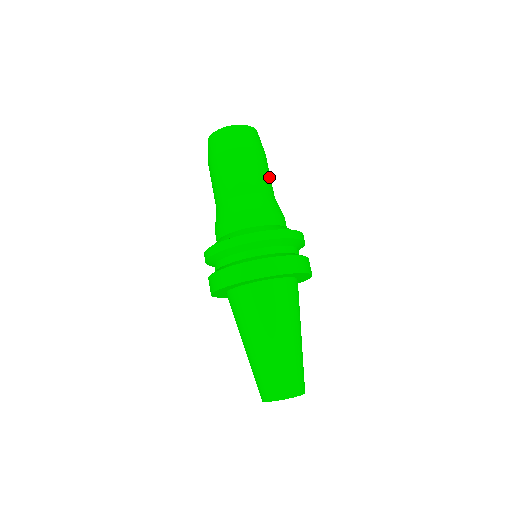
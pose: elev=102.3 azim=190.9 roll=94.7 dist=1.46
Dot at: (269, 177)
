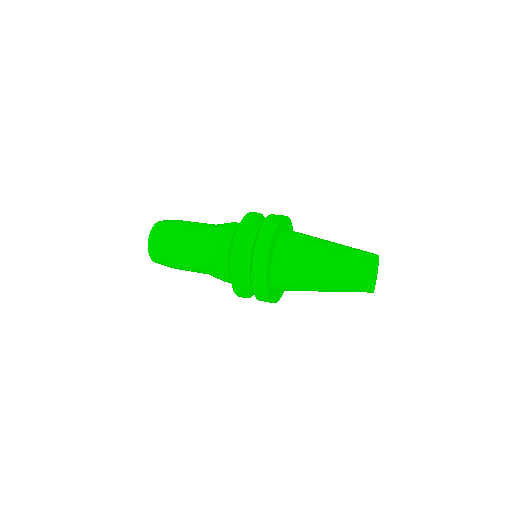
Dot at: occluded
